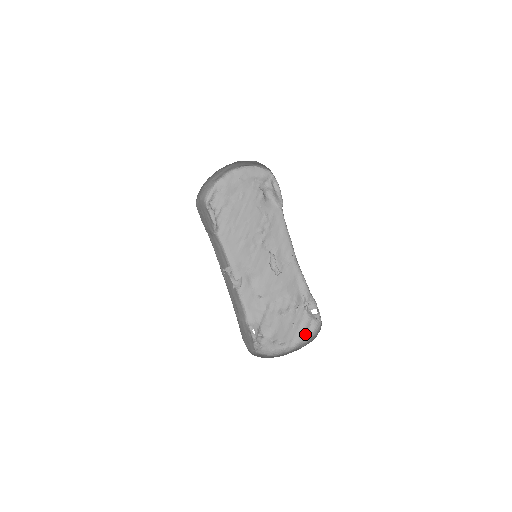
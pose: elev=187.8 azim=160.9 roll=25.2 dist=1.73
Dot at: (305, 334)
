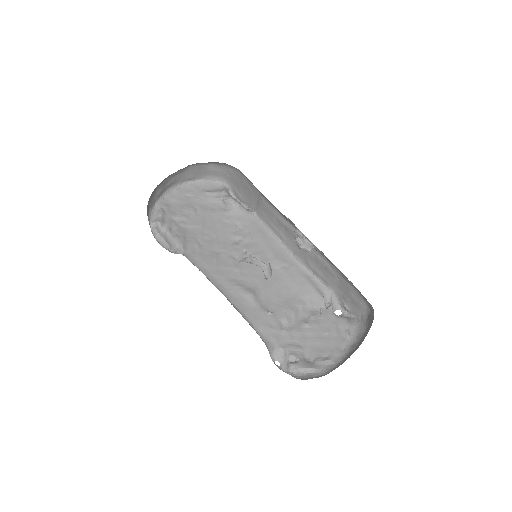
Dot at: (346, 336)
